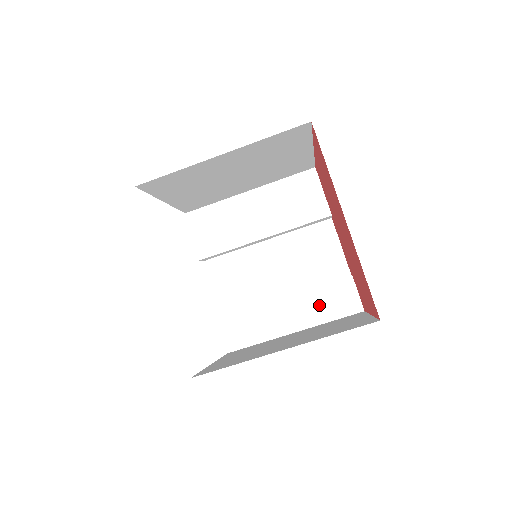
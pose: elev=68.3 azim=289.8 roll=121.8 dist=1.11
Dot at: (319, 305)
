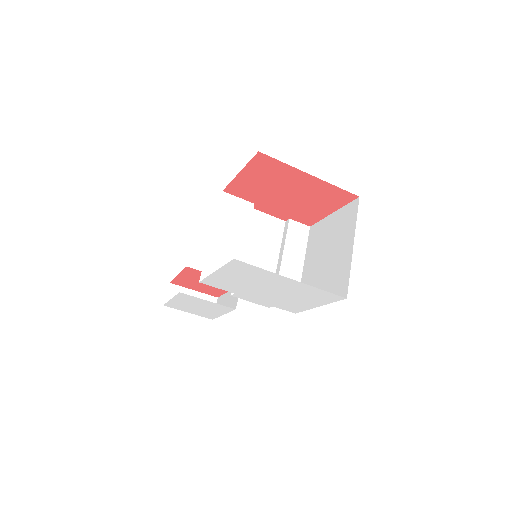
Dot at: (296, 246)
